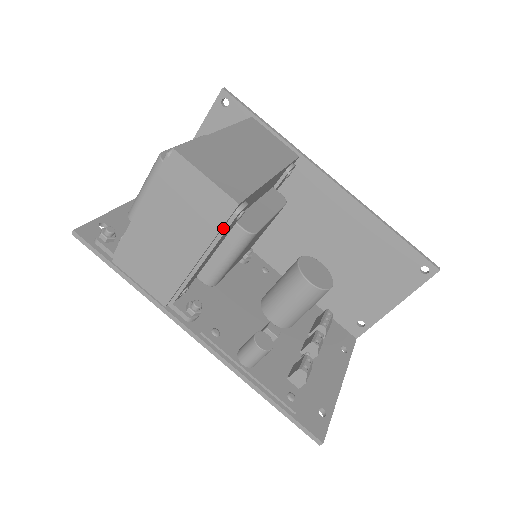
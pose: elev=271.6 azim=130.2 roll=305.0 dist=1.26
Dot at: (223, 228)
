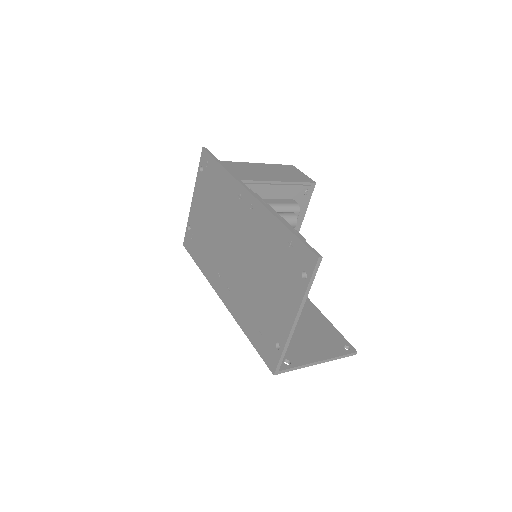
Dot at: (301, 184)
